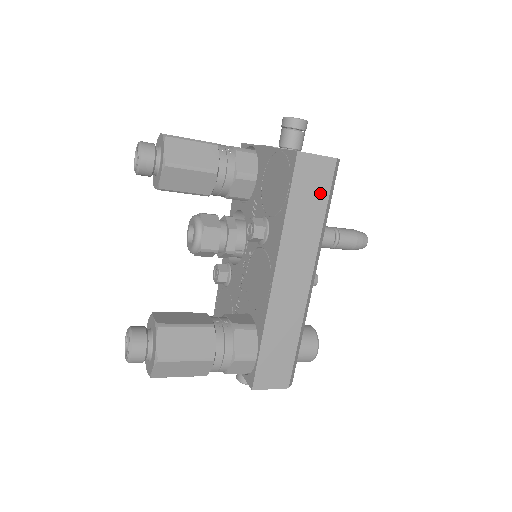
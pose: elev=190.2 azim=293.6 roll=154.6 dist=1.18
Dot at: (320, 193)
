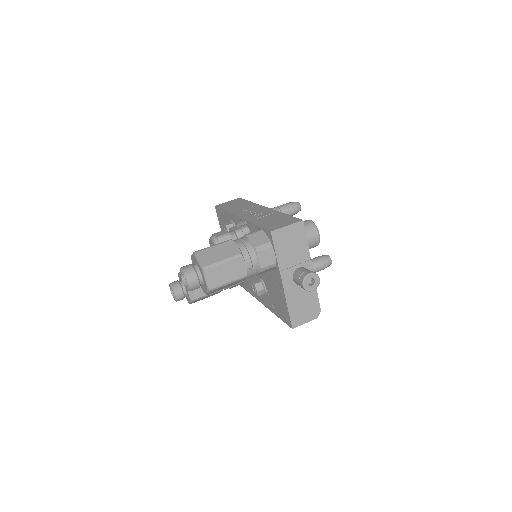
Dot at: occluded
